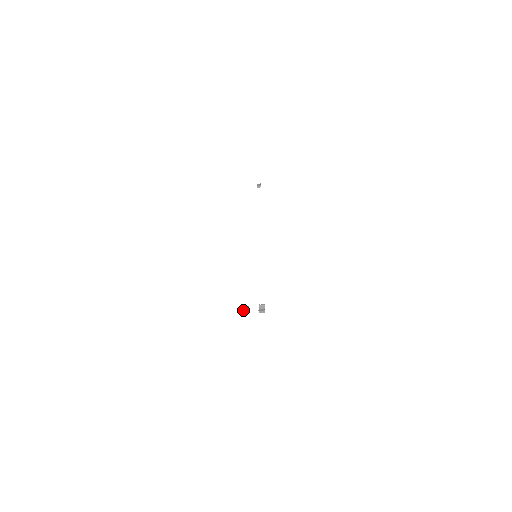
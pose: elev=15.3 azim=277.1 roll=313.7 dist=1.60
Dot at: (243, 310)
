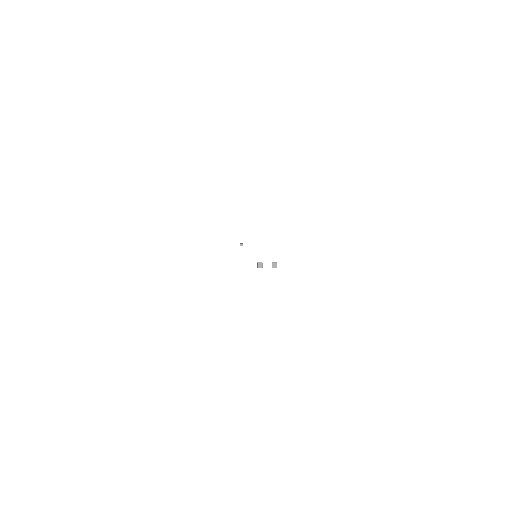
Dot at: (258, 264)
